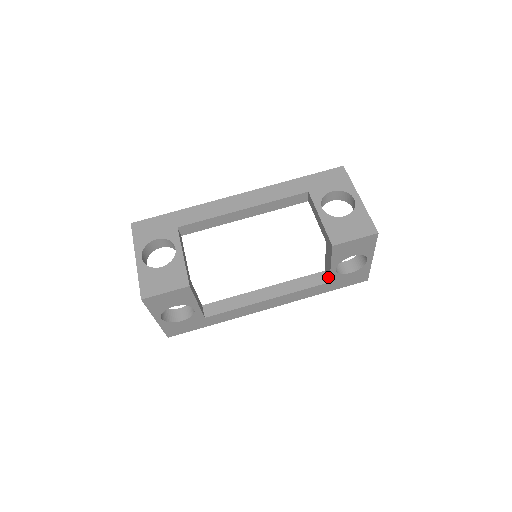
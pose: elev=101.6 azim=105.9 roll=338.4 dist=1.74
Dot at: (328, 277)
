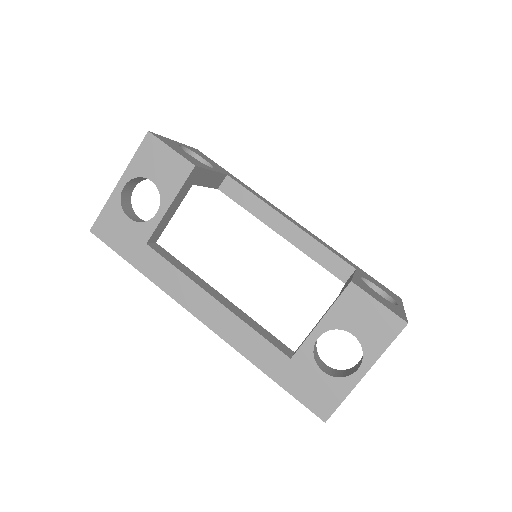
Dot at: (296, 351)
